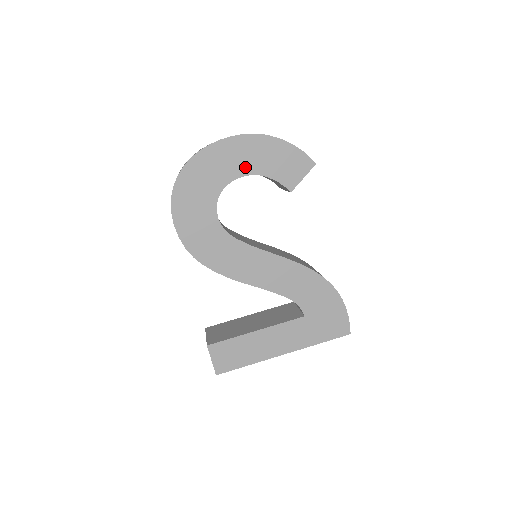
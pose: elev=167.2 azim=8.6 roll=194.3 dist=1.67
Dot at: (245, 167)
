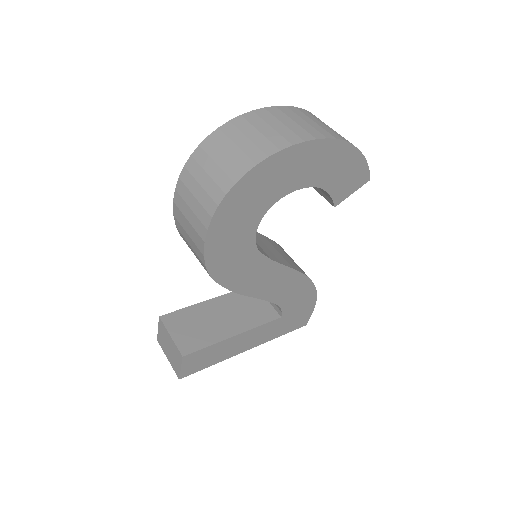
Dot at: (311, 177)
